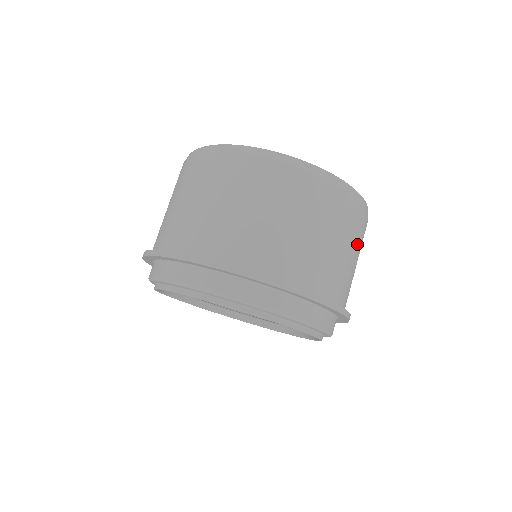
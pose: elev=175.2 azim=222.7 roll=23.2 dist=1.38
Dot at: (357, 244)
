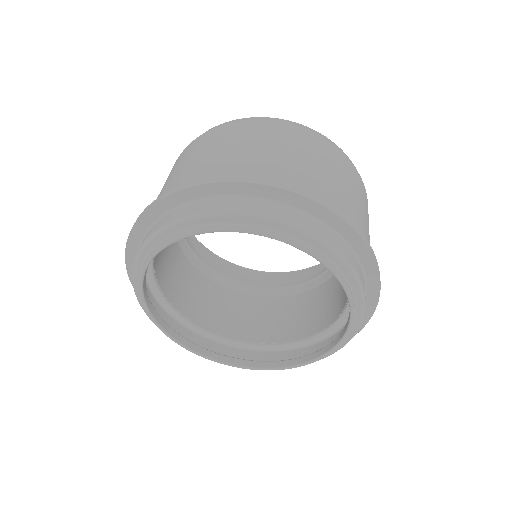
Dot at: occluded
